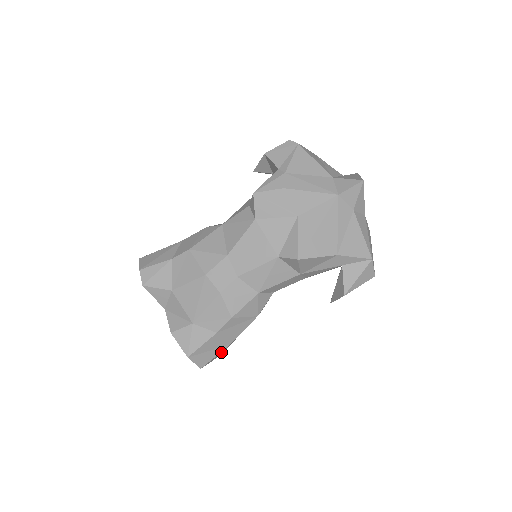
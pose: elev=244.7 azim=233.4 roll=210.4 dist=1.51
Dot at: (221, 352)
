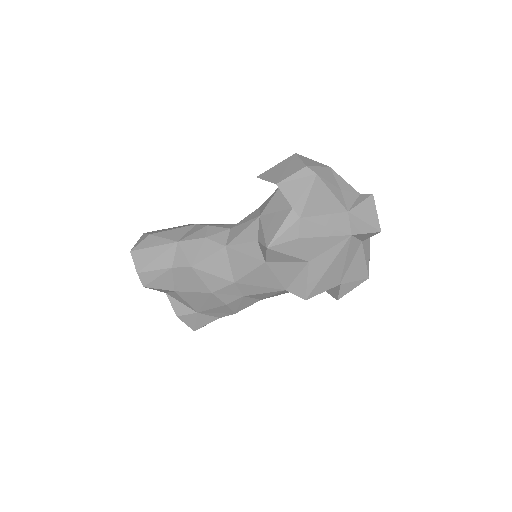
Dot at: occluded
